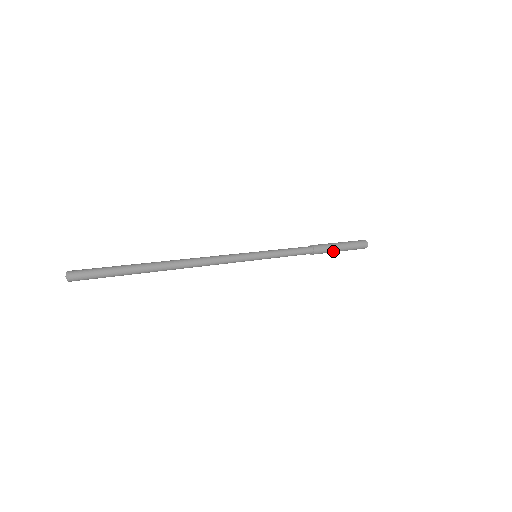
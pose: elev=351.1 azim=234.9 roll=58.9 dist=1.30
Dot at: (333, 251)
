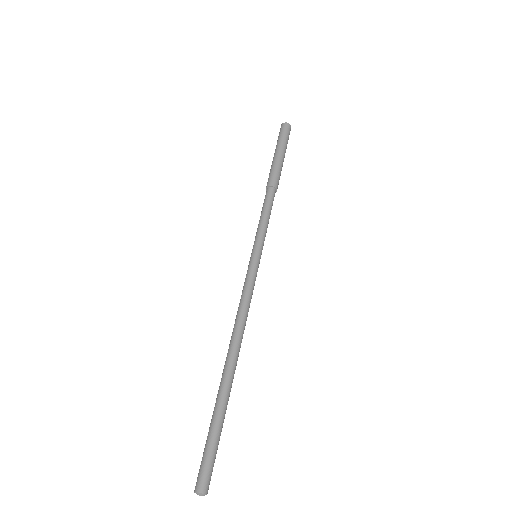
Dot at: occluded
